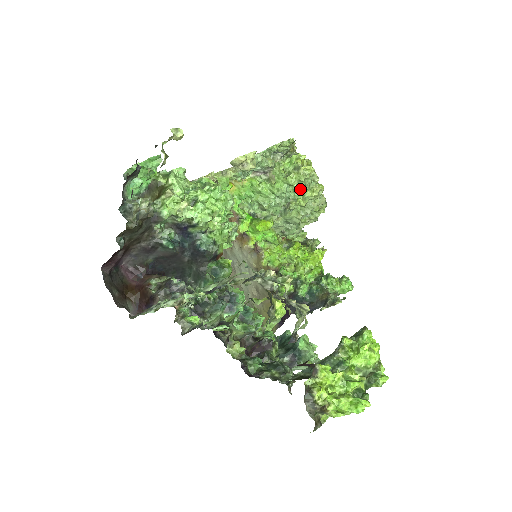
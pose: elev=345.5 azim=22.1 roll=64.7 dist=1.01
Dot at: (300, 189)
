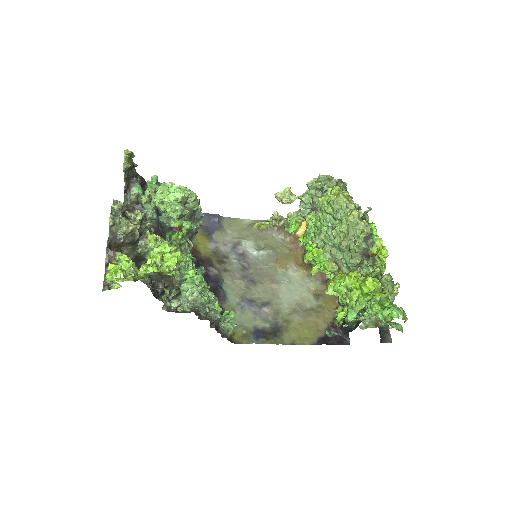
Dot at: (335, 216)
